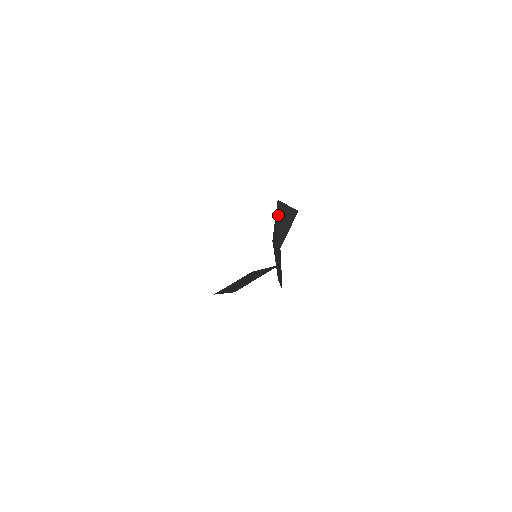
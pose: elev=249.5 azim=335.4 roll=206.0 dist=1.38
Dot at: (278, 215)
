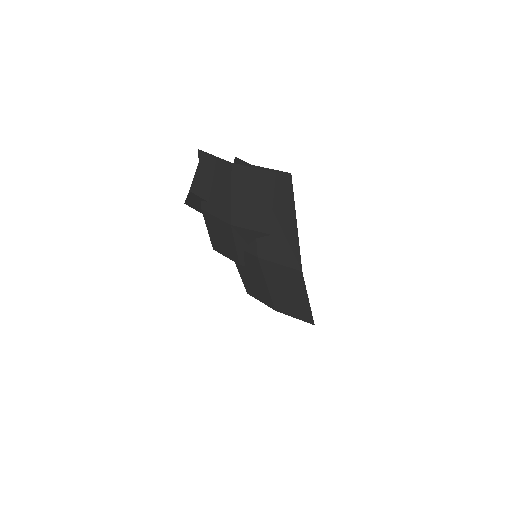
Dot at: occluded
